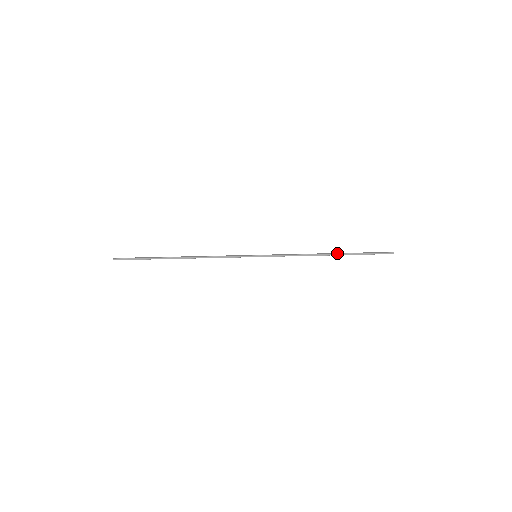
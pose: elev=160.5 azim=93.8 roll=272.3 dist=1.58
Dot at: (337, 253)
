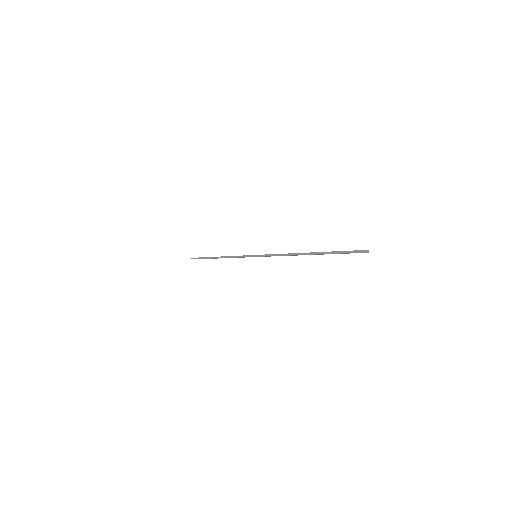
Dot at: (313, 252)
